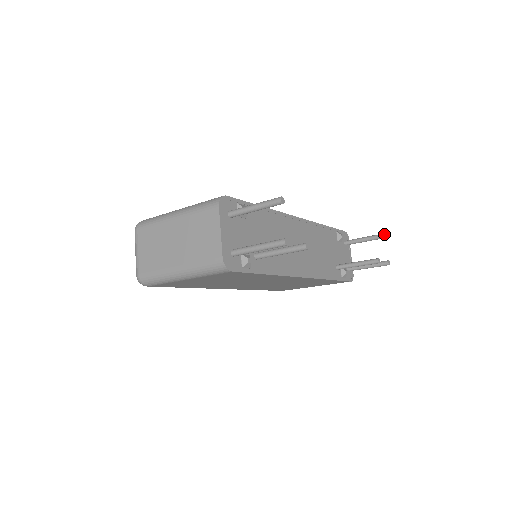
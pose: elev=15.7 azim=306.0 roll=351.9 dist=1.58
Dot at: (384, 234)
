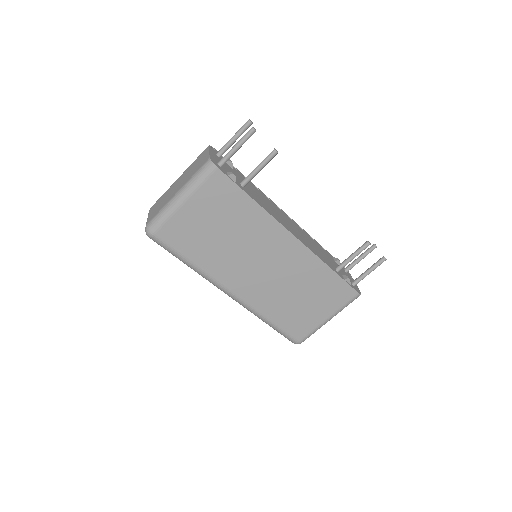
Dot at: occluded
